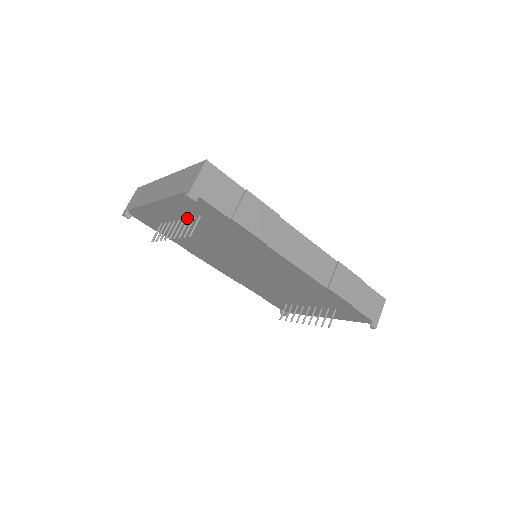
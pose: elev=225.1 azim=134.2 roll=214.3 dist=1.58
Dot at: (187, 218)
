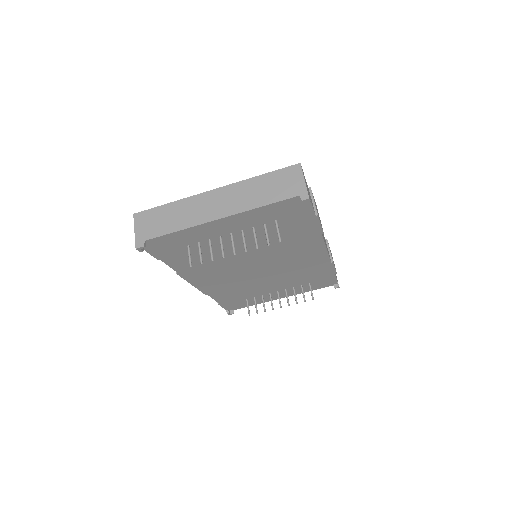
Dot at: (249, 228)
